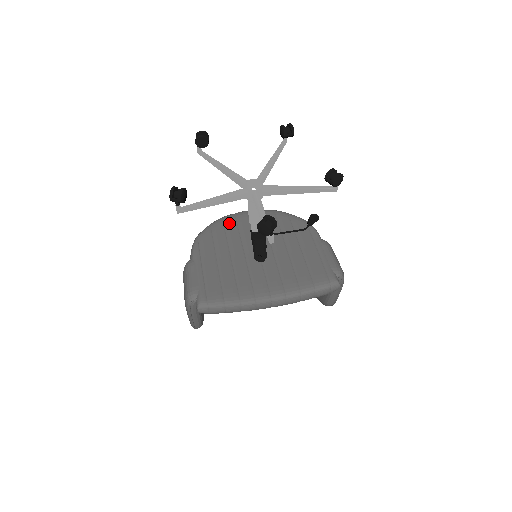
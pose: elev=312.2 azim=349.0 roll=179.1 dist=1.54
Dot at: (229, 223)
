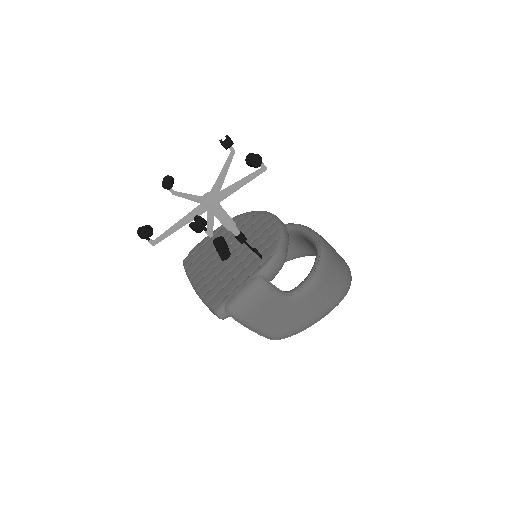
Dot at: (253, 218)
